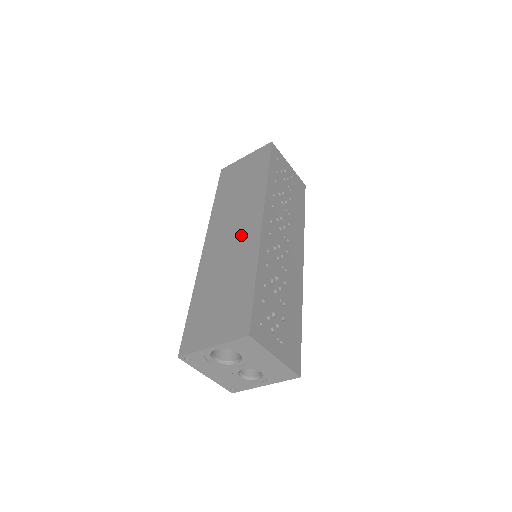
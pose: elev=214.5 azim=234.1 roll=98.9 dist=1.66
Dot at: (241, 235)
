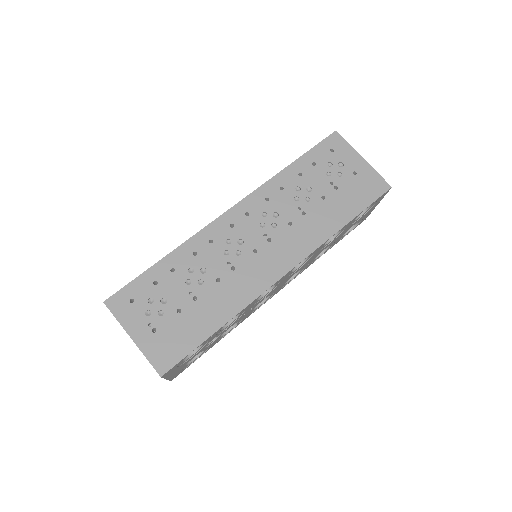
Dot at: occluded
